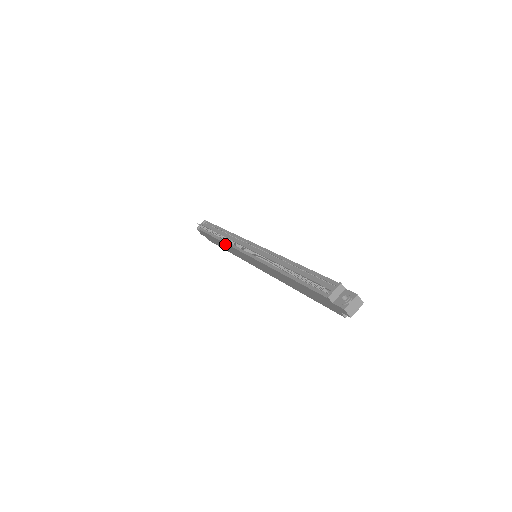
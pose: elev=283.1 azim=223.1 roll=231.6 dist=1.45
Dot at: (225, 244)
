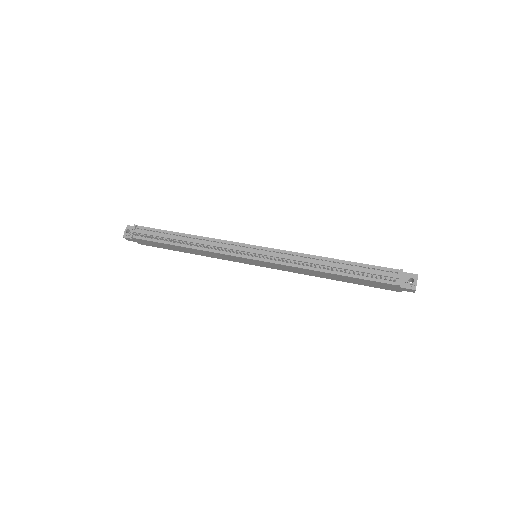
Dot at: (201, 251)
